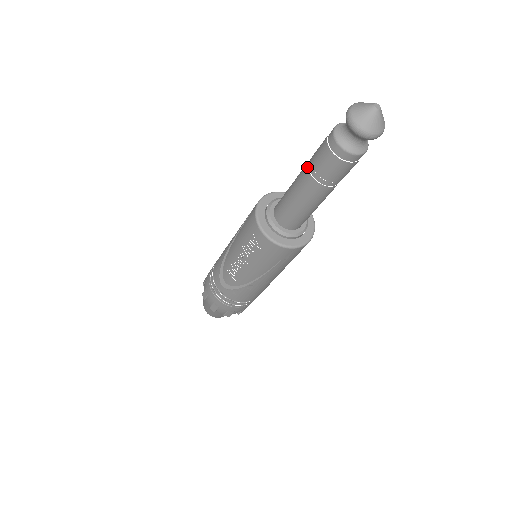
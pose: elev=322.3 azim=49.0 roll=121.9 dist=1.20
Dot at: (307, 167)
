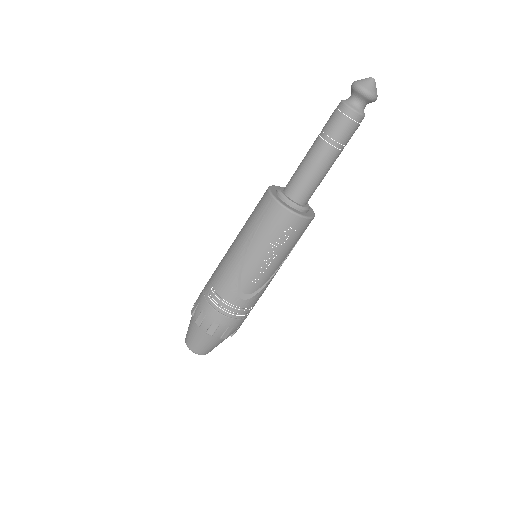
Dot at: (326, 143)
